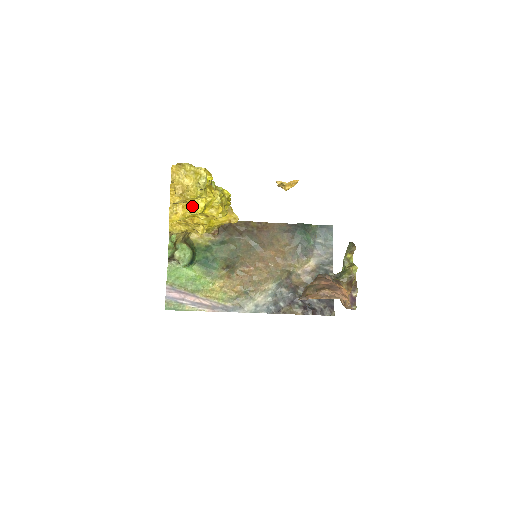
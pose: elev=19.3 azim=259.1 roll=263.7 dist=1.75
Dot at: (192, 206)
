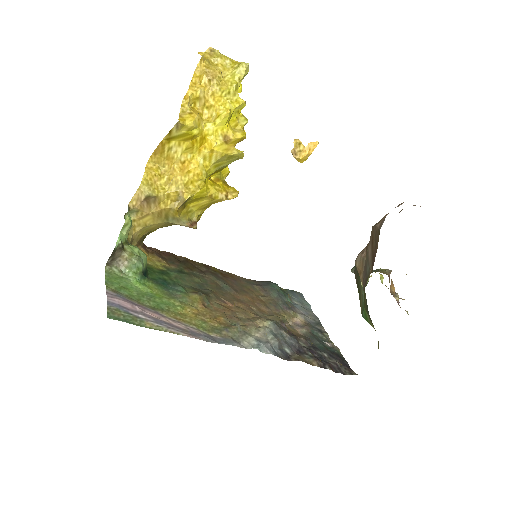
Dot at: (216, 108)
